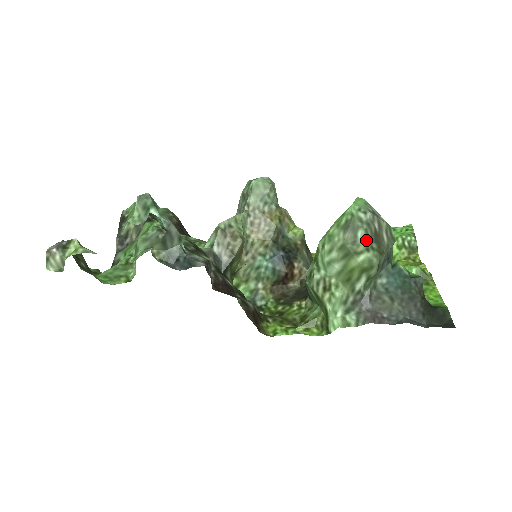
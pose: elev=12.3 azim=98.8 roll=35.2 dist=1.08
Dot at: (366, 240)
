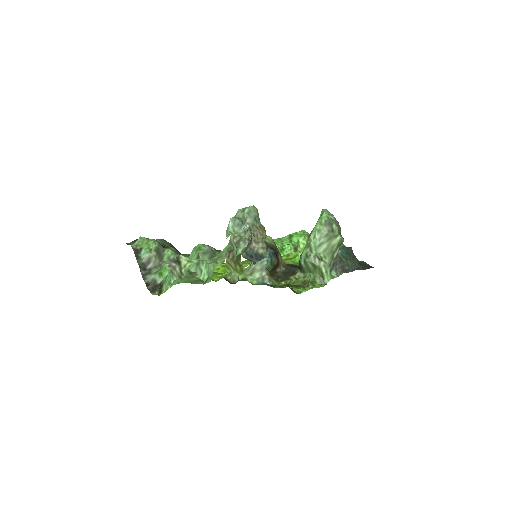
Dot at: (338, 229)
